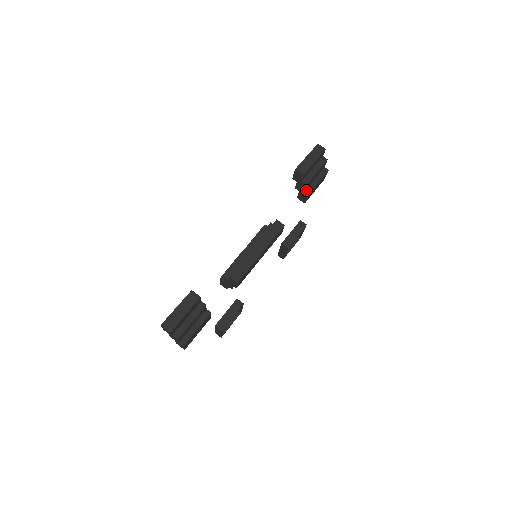
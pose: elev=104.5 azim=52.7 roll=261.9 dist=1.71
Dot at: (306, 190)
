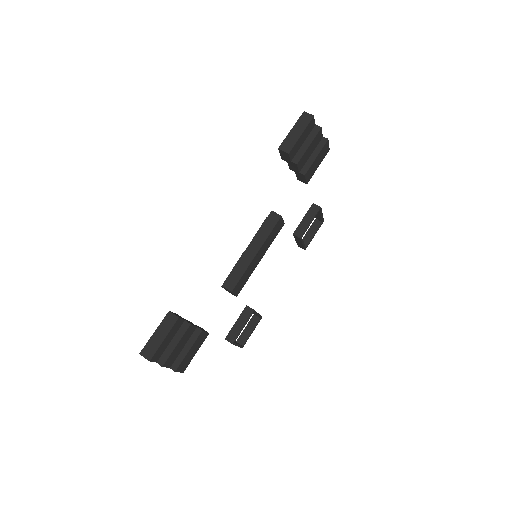
Dot at: (302, 169)
